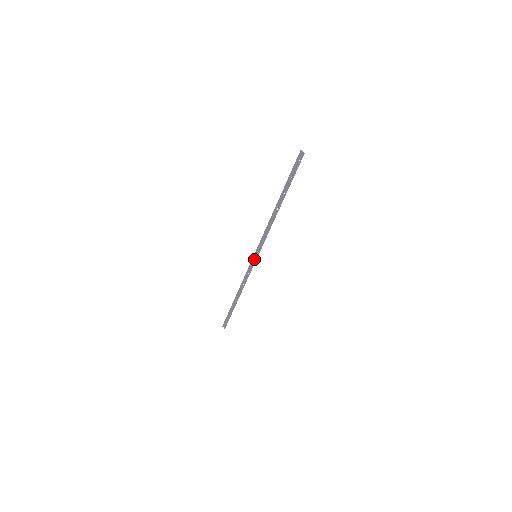
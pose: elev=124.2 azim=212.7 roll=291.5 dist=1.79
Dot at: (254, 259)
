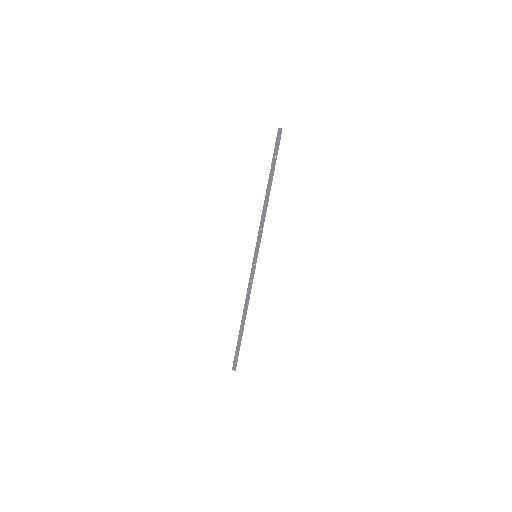
Dot at: (254, 261)
